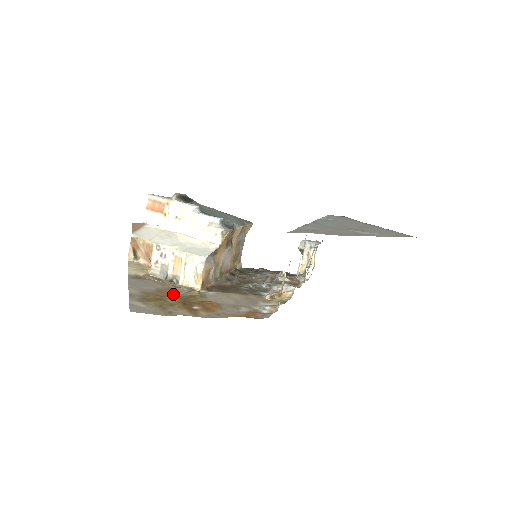
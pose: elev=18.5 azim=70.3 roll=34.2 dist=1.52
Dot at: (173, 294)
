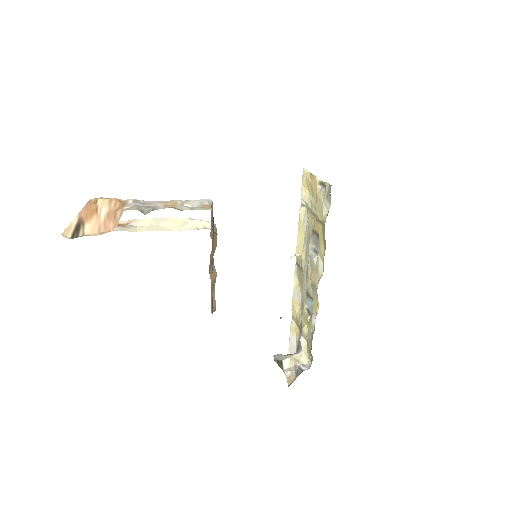
Dot at: occluded
